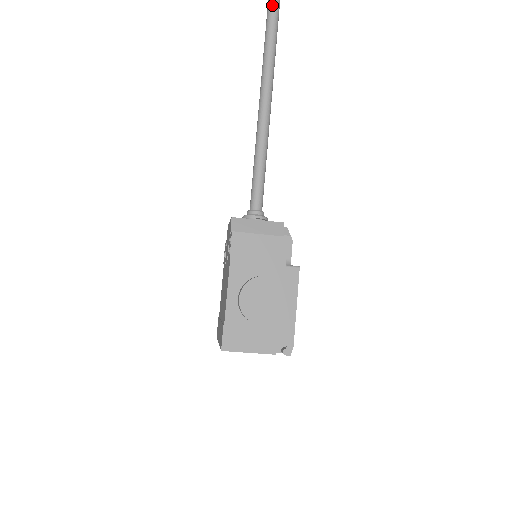
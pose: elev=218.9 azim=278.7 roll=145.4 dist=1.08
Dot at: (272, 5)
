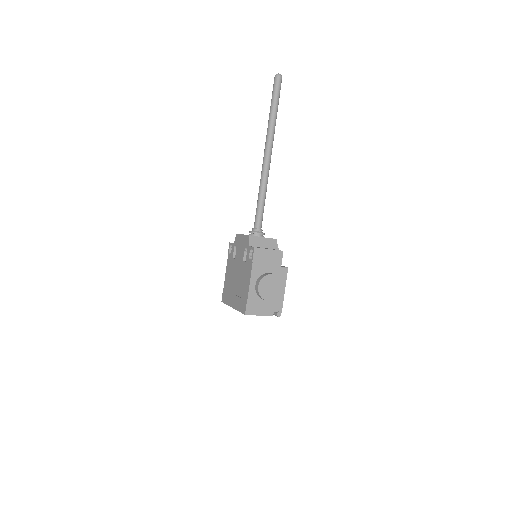
Dot at: (276, 96)
